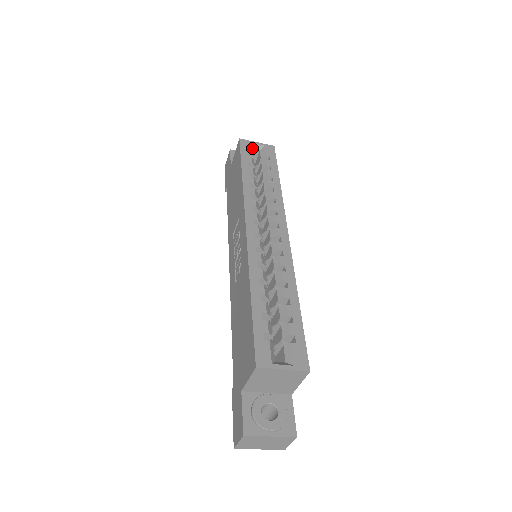
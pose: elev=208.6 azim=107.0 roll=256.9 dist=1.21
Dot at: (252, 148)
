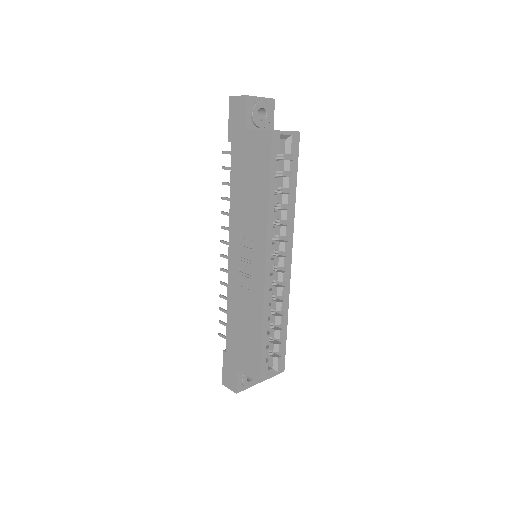
Dot at: occluded
